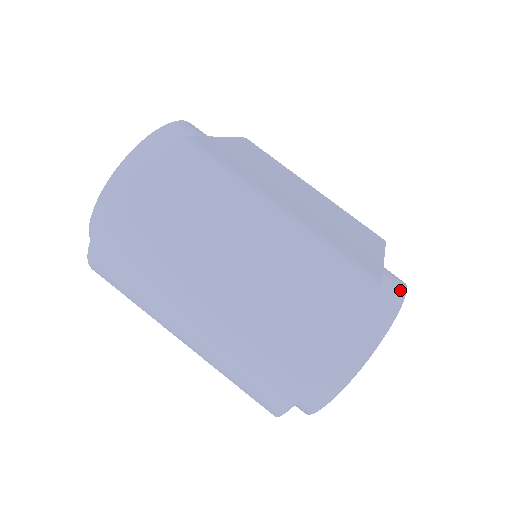
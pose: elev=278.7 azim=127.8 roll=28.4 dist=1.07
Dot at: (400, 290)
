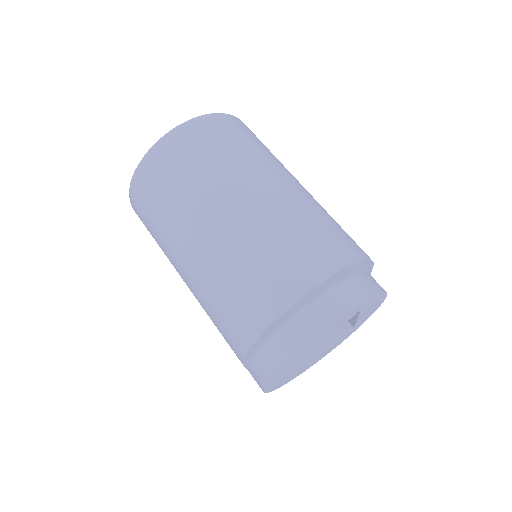
Dot at: occluded
